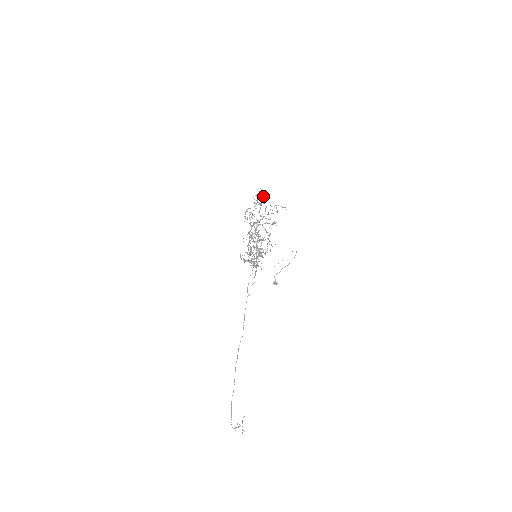
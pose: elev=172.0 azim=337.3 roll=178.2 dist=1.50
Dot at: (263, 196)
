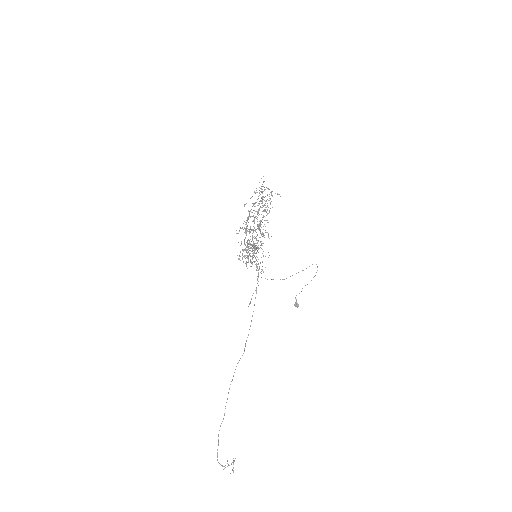
Dot at: (272, 195)
